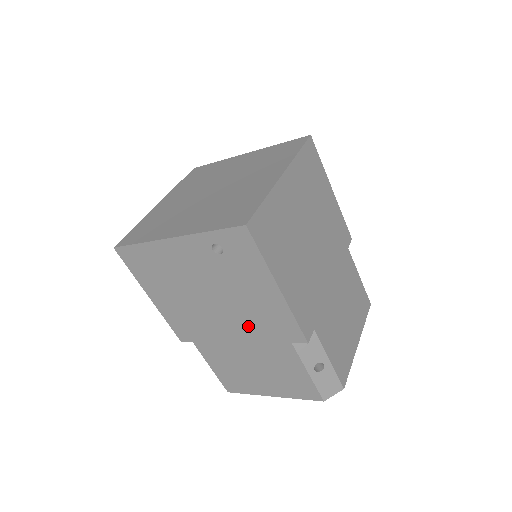
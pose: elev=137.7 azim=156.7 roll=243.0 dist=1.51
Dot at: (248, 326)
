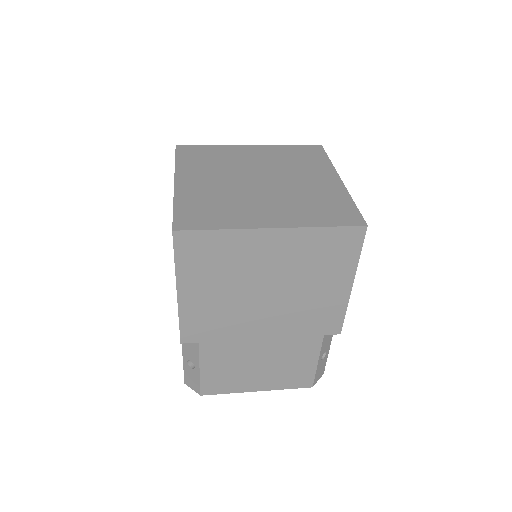
Dot at: occluded
